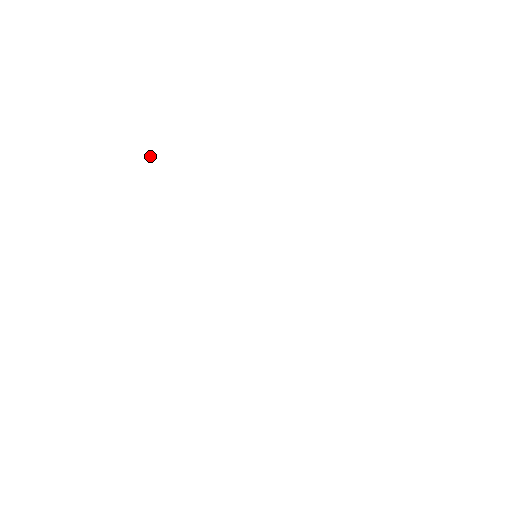
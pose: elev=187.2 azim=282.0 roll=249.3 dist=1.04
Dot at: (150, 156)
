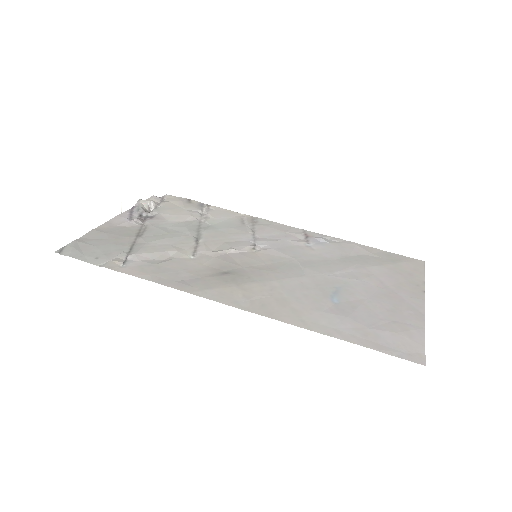
Dot at: (121, 203)
